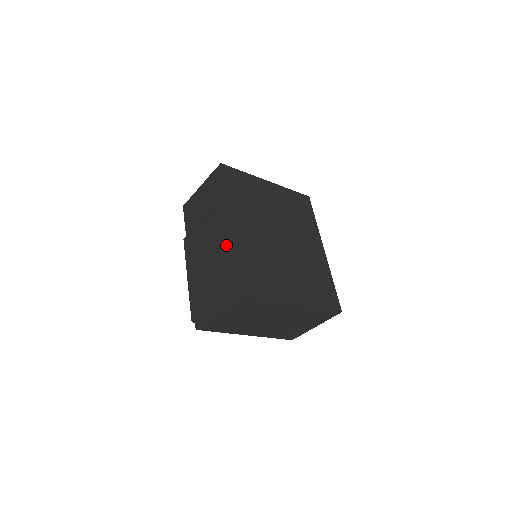
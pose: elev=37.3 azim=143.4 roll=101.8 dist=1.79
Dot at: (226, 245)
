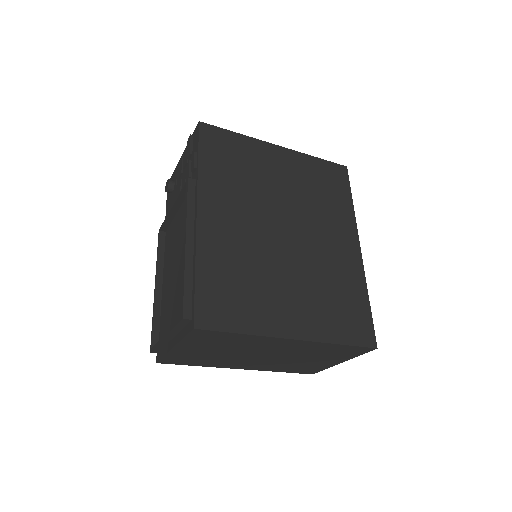
Dot at: (184, 246)
